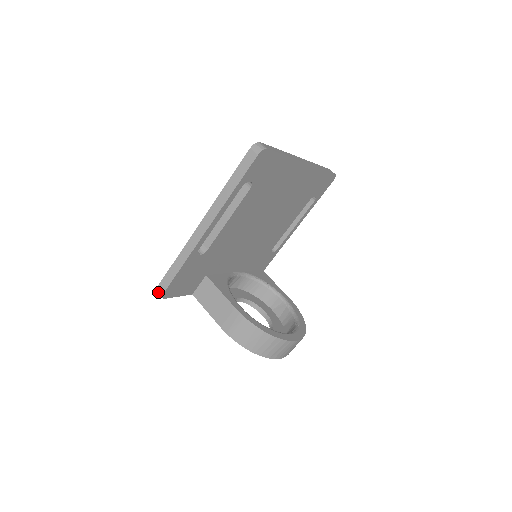
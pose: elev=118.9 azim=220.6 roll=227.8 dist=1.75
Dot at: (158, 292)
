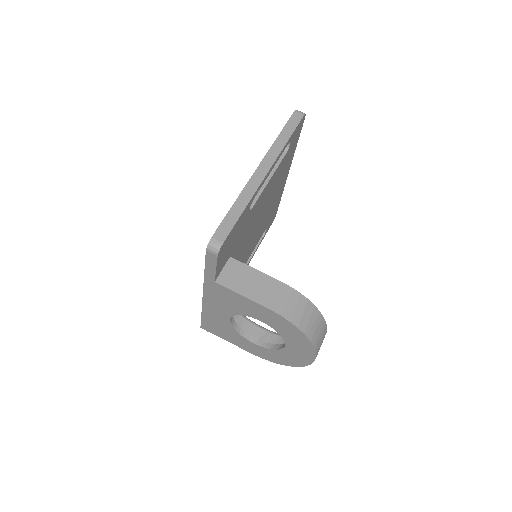
Dot at: (212, 244)
